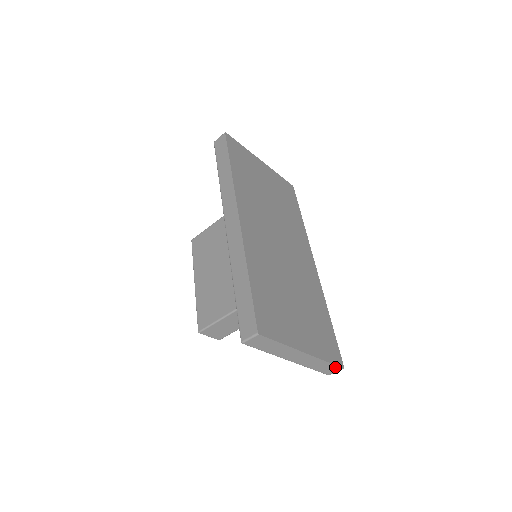
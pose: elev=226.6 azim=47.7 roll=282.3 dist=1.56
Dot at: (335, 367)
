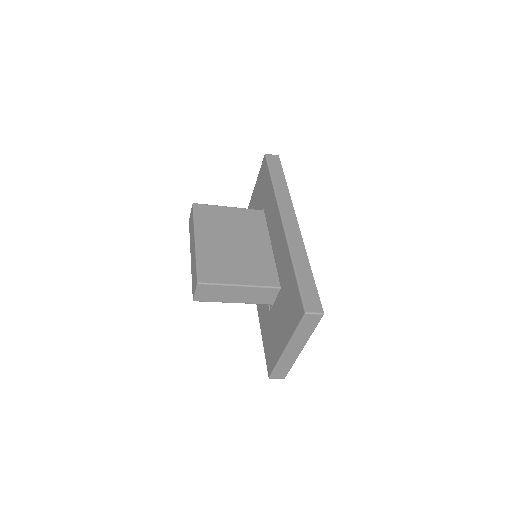
Dot at: (285, 374)
